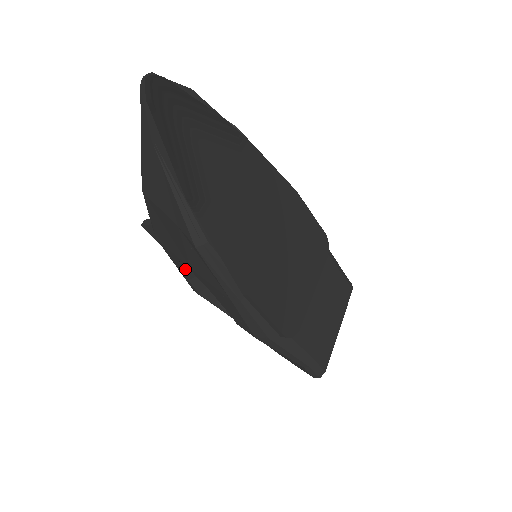
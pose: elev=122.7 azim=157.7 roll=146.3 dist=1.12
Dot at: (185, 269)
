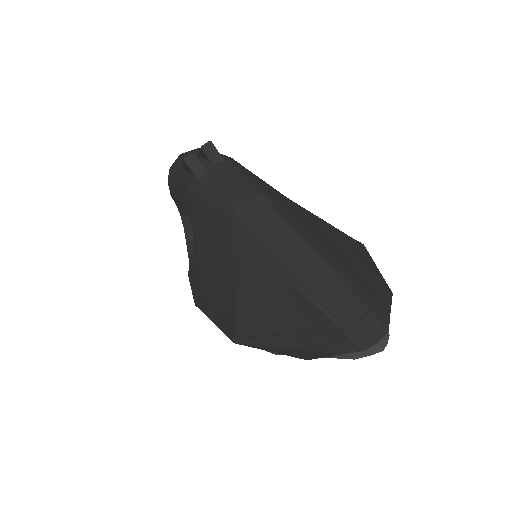
Dot at: occluded
